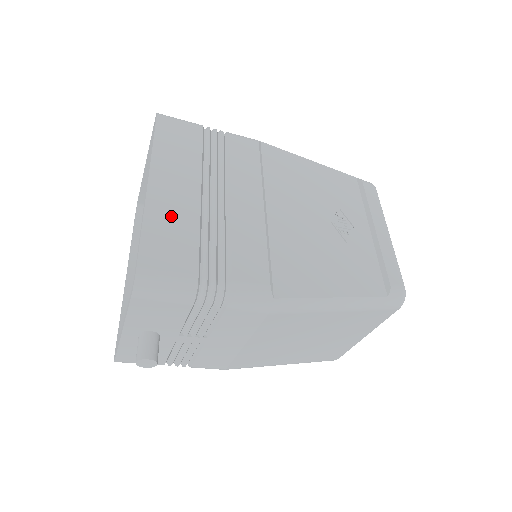
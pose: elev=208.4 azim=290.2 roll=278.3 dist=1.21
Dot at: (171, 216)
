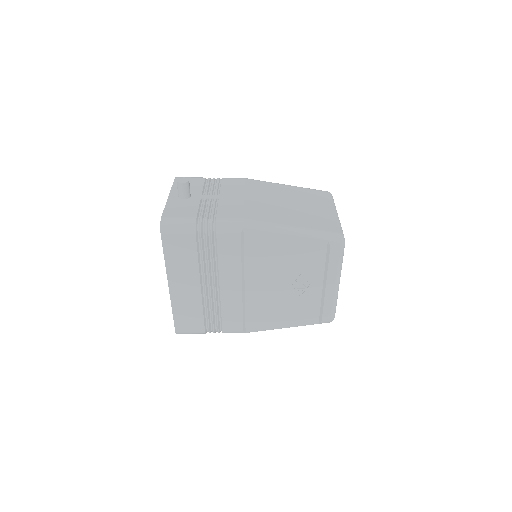
Dot at: (186, 304)
